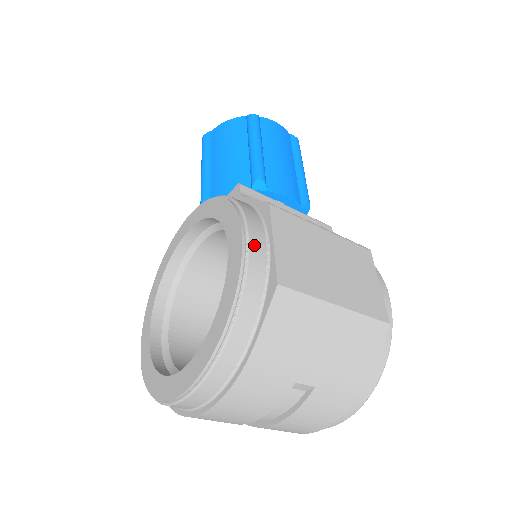
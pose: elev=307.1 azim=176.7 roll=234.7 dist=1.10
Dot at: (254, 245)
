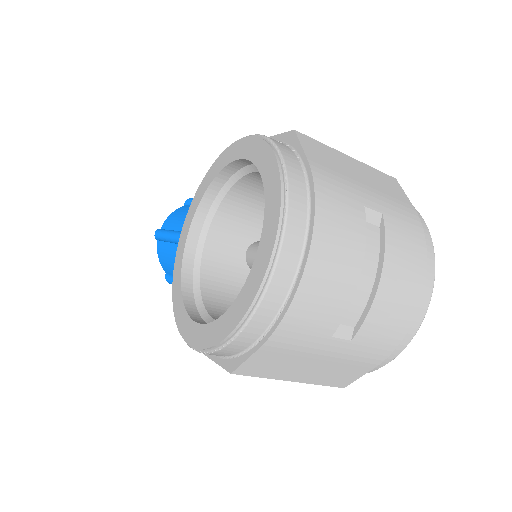
Dot at: occluded
